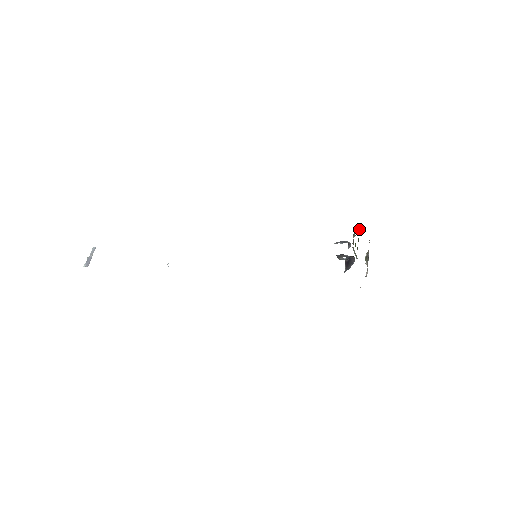
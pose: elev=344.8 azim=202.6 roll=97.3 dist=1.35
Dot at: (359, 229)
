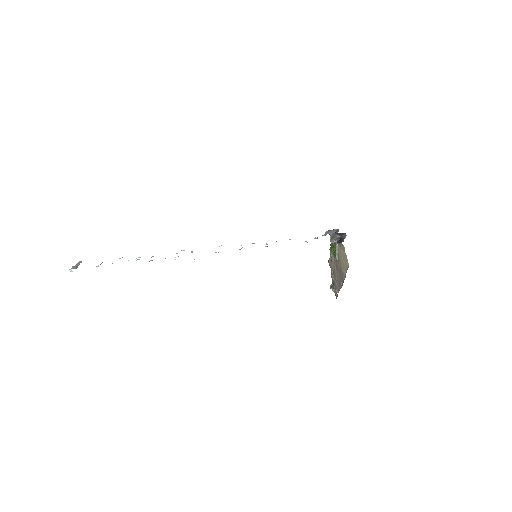
Dot at: occluded
